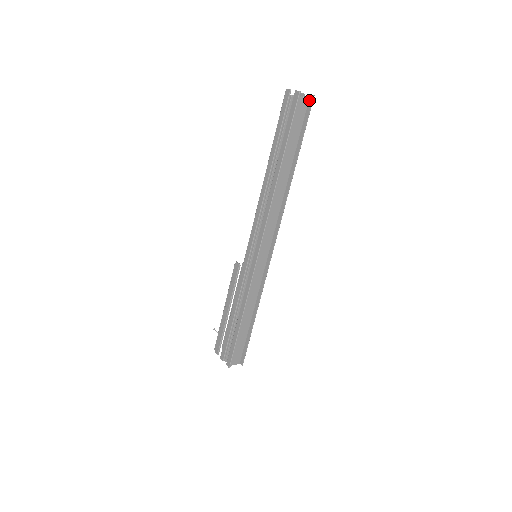
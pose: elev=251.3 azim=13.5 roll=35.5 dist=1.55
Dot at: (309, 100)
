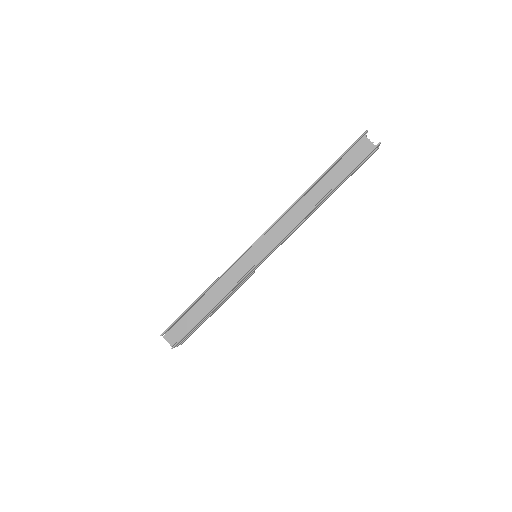
Dot at: (376, 146)
